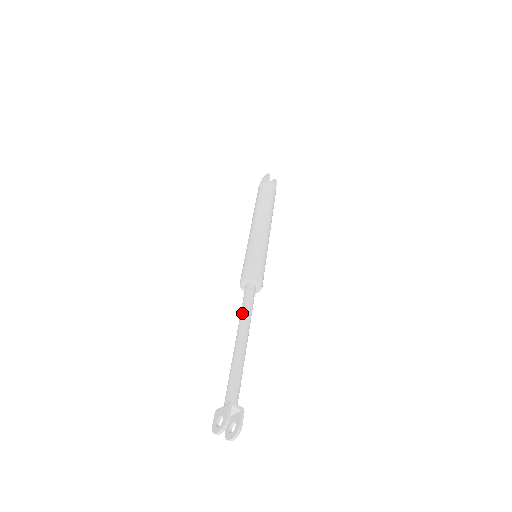
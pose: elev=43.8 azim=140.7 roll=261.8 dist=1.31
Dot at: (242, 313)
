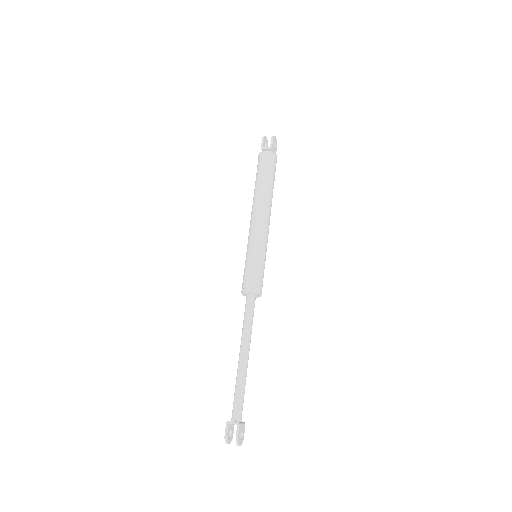
Dot at: (242, 330)
